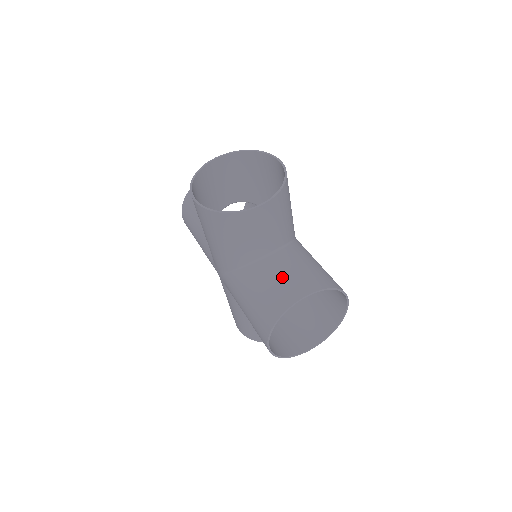
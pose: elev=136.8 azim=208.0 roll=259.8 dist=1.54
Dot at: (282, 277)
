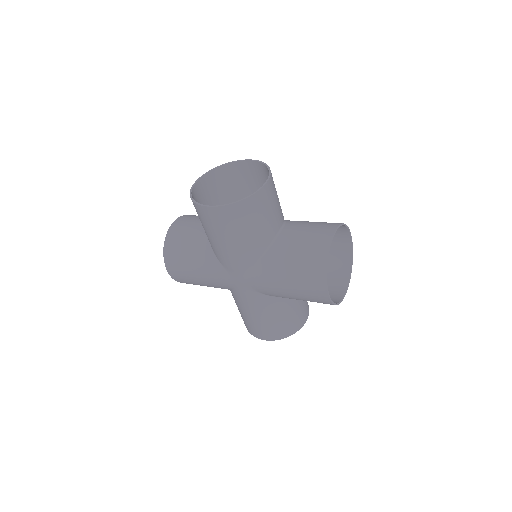
Dot at: (305, 234)
